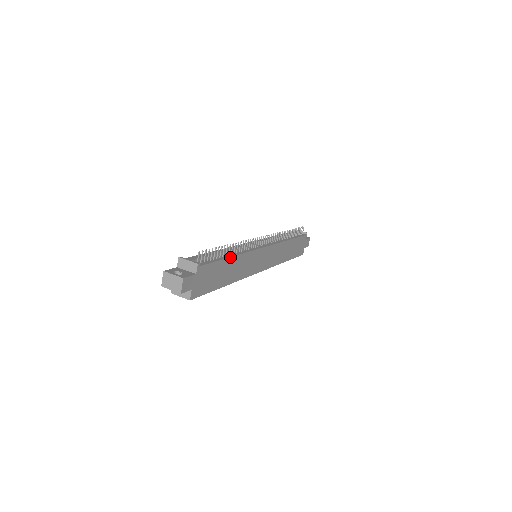
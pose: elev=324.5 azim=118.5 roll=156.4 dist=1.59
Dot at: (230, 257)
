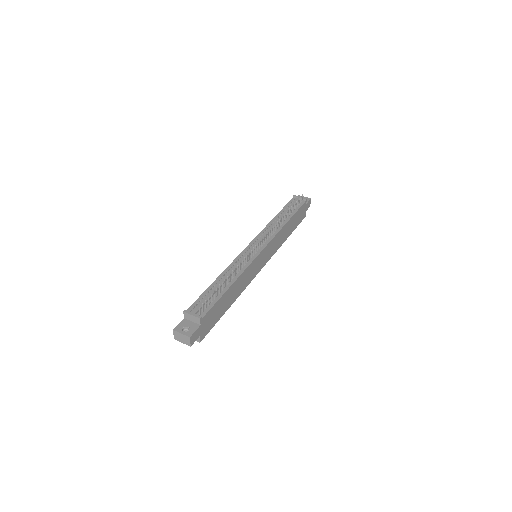
Dot at: (229, 287)
